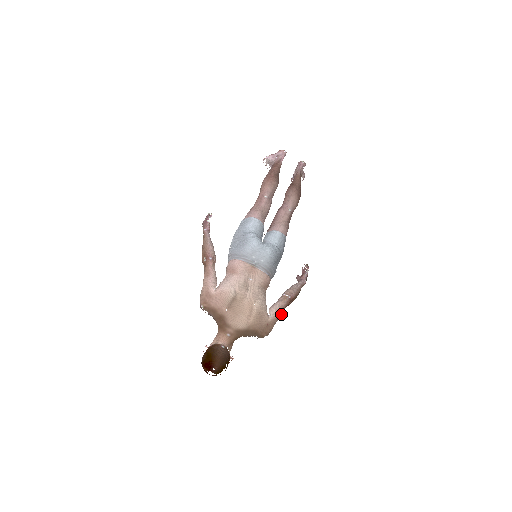
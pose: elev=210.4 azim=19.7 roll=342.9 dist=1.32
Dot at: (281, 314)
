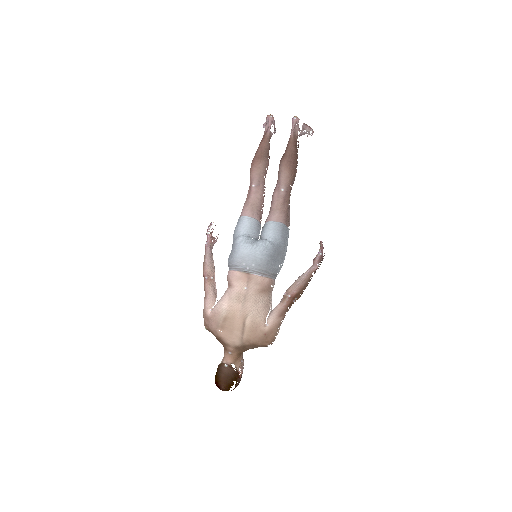
Dot at: (284, 316)
